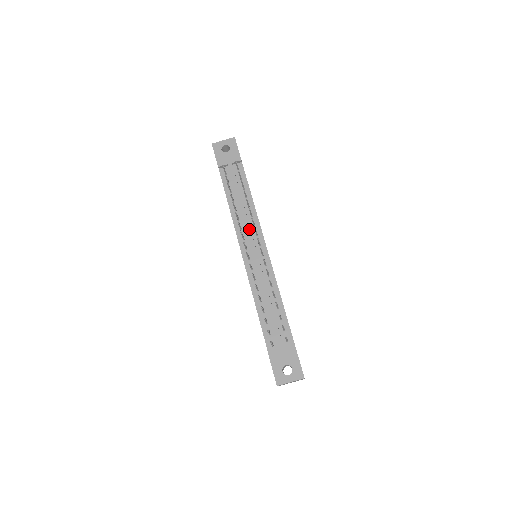
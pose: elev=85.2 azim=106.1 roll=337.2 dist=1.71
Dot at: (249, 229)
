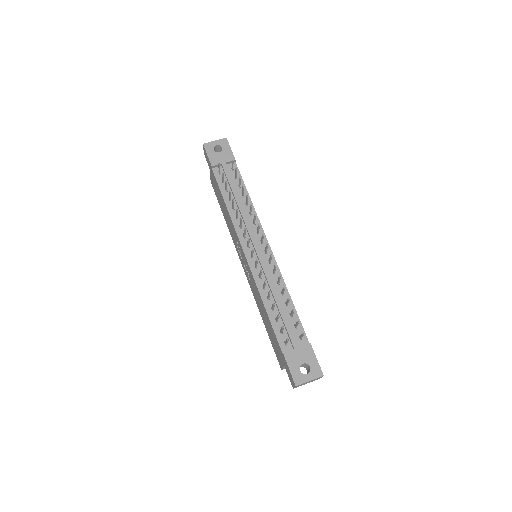
Dot at: (250, 227)
